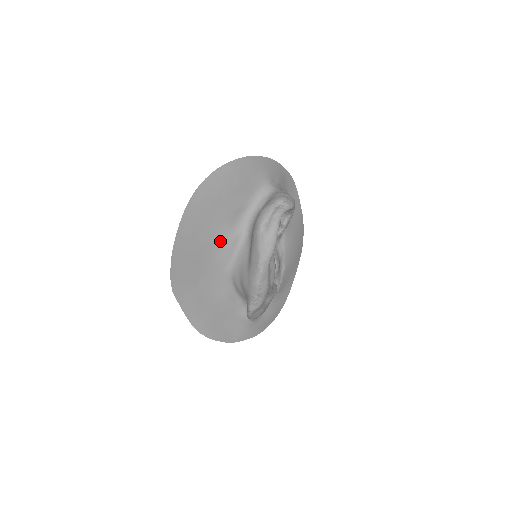
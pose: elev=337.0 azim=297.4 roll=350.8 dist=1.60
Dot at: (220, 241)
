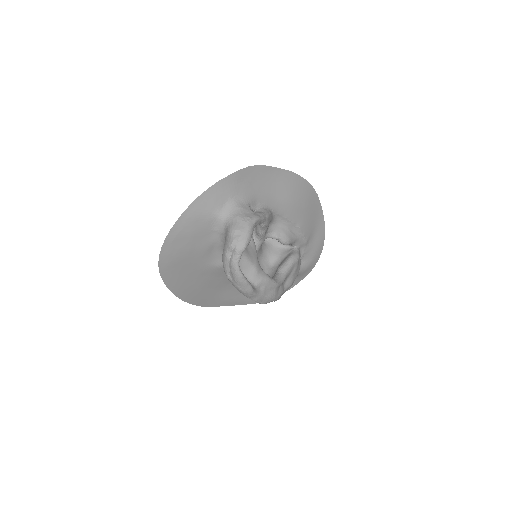
Dot at: (214, 272)
